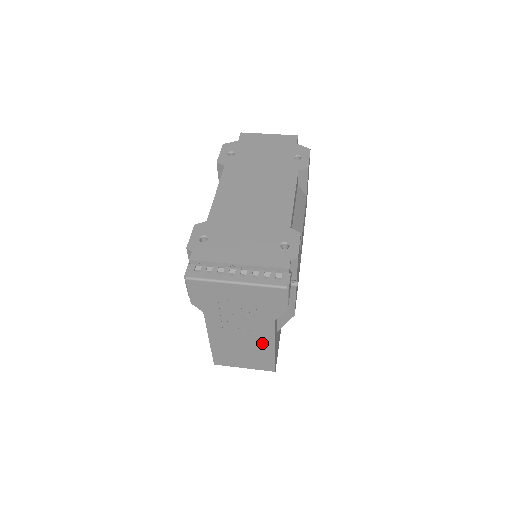
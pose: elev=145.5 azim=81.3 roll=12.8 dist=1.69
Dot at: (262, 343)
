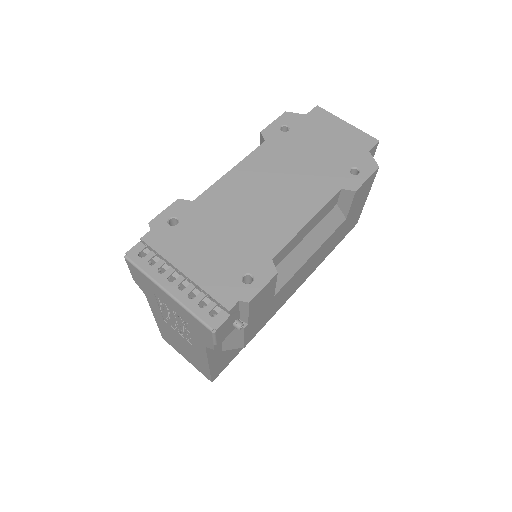
Dot at: (198, 354)
